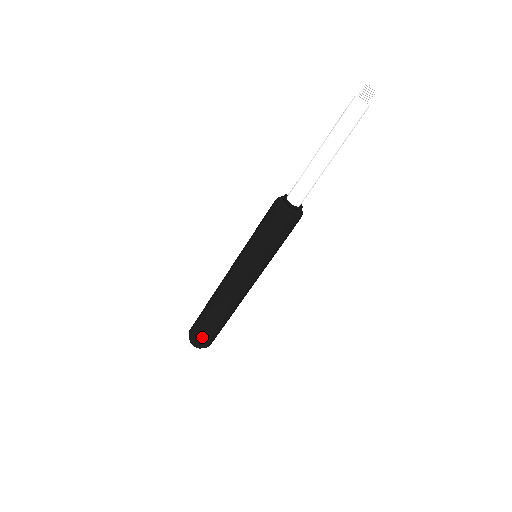
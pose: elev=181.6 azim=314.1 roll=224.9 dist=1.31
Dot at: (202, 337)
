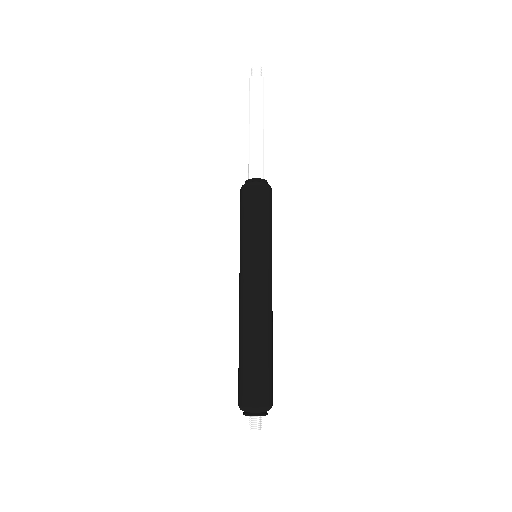
Dot at: (243, 389)
